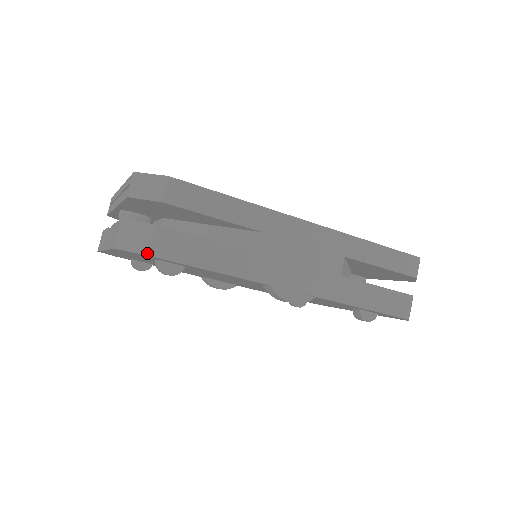
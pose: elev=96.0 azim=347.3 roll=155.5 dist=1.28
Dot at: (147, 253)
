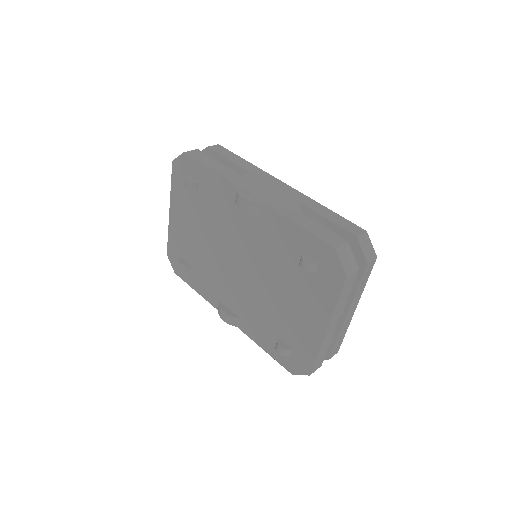
Dot at: (184, 152)
